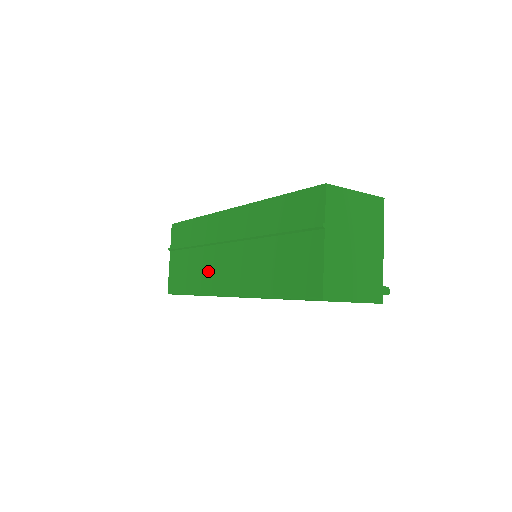
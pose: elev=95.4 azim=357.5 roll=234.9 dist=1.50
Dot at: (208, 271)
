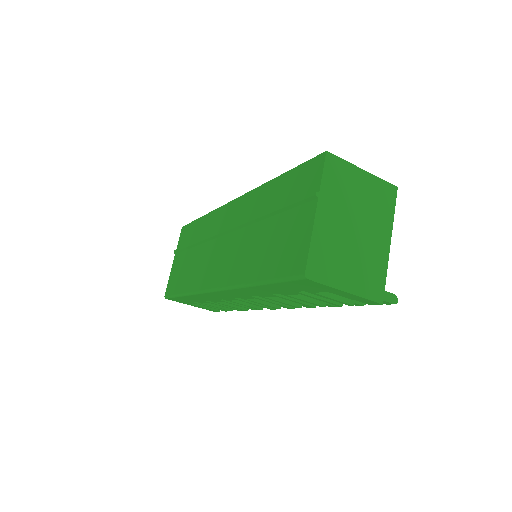
Dot at: (203, 267)
